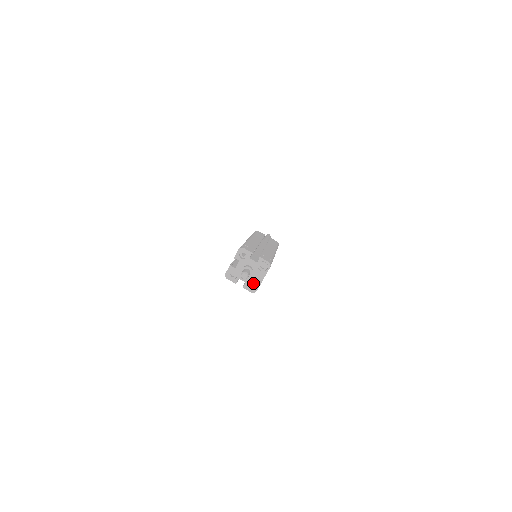
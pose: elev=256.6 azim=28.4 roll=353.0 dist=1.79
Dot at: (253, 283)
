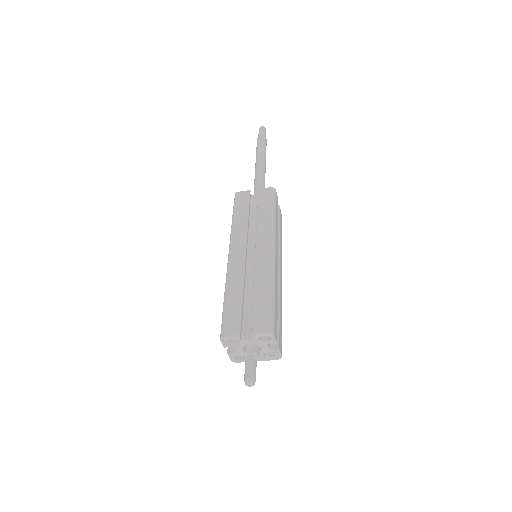
Dot at: occluded
